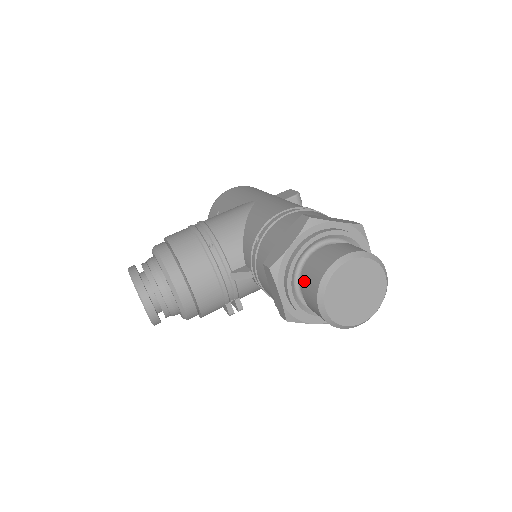
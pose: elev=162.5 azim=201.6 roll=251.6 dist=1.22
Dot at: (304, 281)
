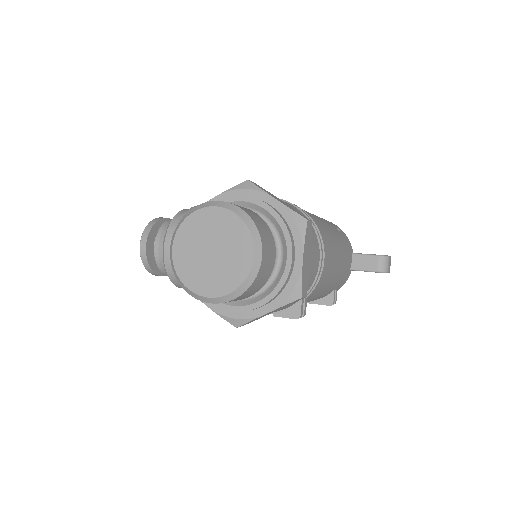
Dot at: occluded
